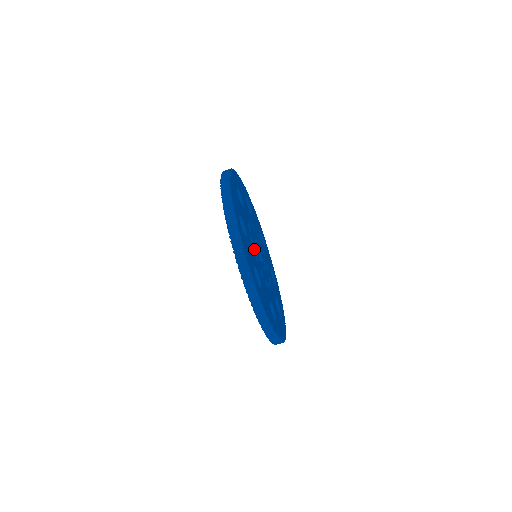
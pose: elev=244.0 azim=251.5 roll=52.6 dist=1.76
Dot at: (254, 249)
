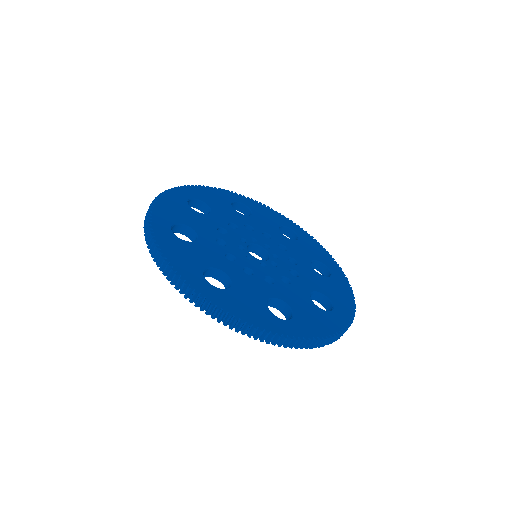
Dot at: (228, 250)
